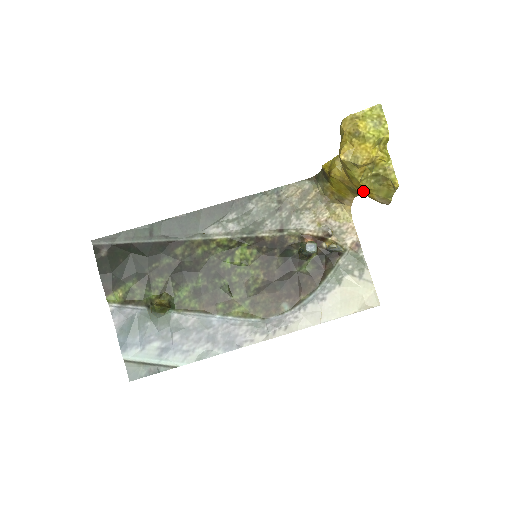
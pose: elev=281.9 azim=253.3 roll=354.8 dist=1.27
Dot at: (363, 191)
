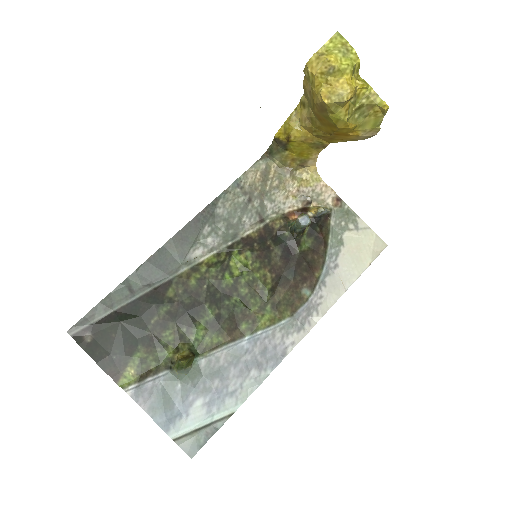
Dot at: (347, 133)
